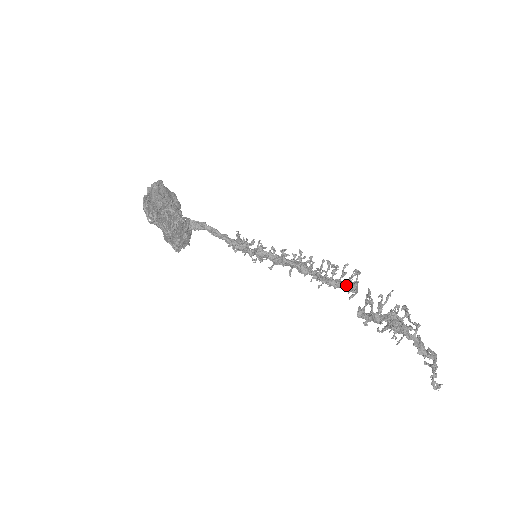
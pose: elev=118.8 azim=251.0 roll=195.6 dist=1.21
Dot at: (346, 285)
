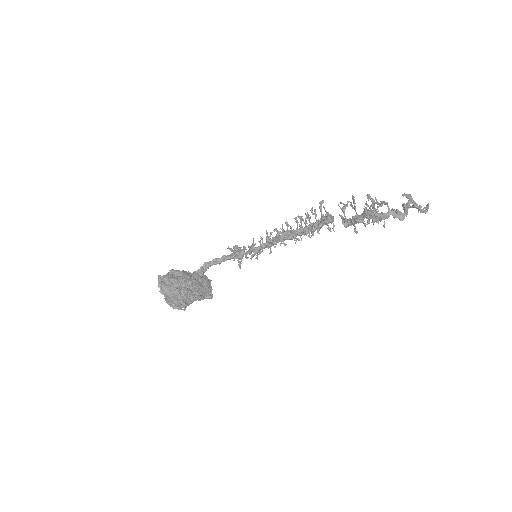
Dot at: (324, 224)
